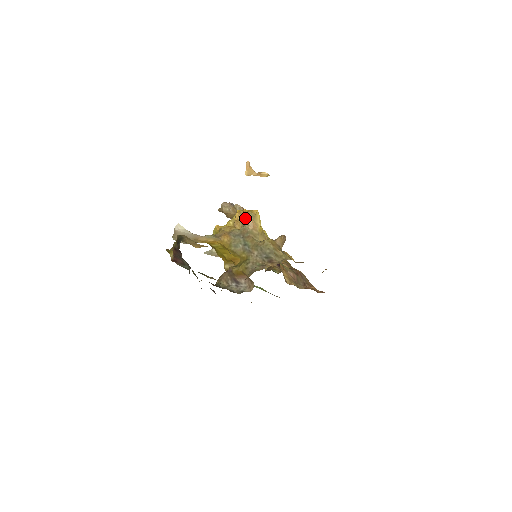
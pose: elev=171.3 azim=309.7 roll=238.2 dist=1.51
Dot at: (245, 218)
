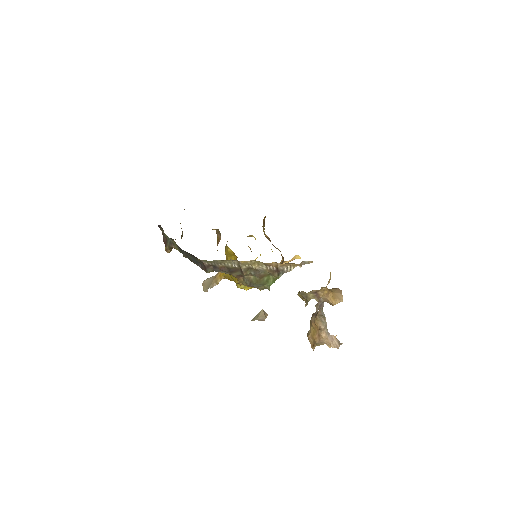
Dot at: occluded
